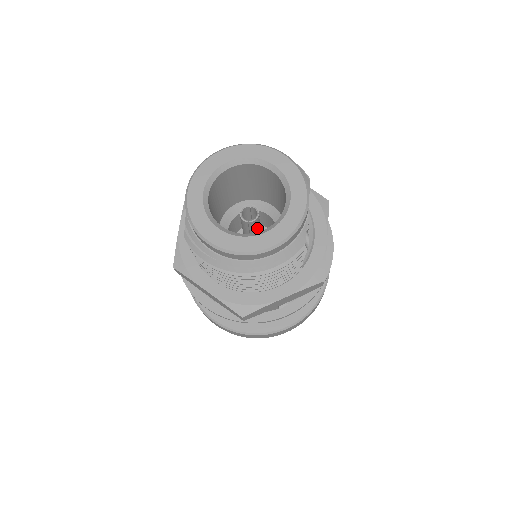
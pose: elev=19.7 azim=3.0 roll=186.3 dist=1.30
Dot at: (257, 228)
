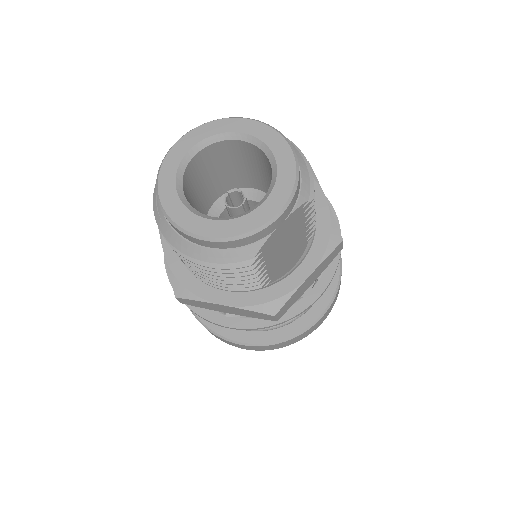
Dot at: occluded
